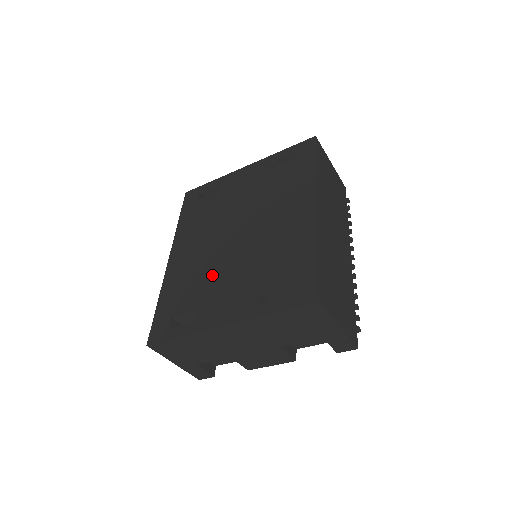
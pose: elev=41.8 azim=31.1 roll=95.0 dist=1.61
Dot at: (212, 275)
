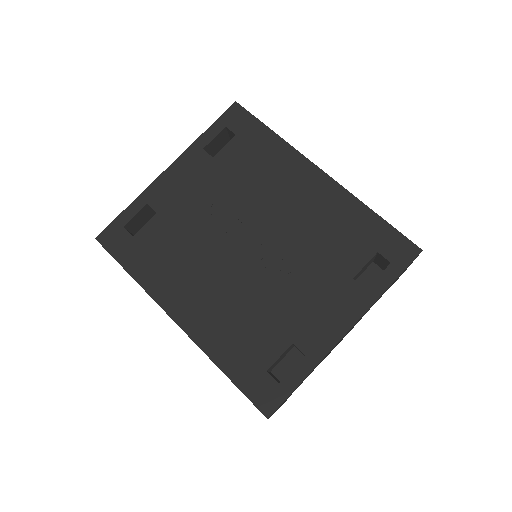
Dot at: (270, 299)
